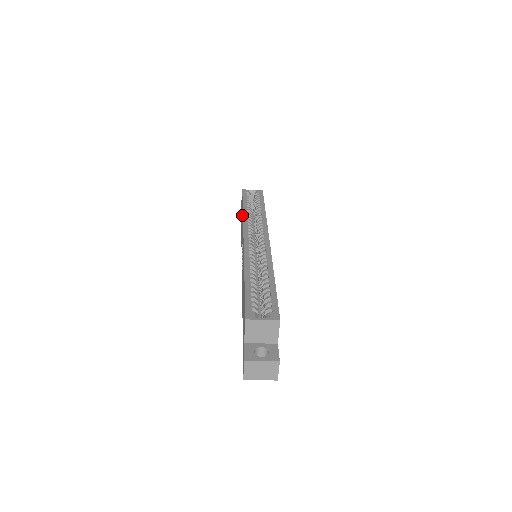
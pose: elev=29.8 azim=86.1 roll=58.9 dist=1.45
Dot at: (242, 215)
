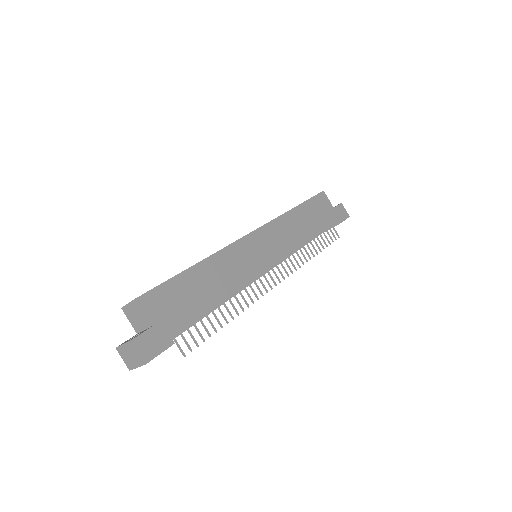
Dot at: occluded
